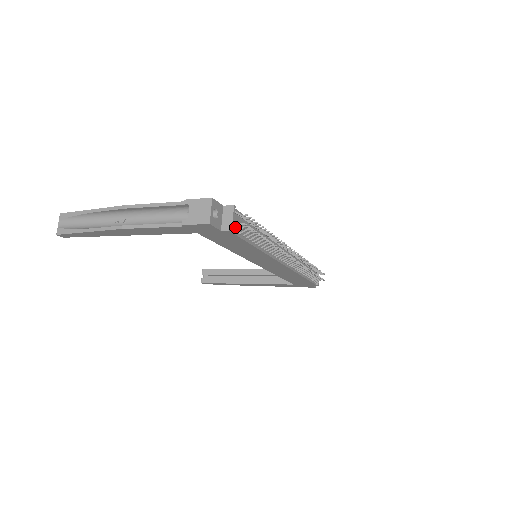
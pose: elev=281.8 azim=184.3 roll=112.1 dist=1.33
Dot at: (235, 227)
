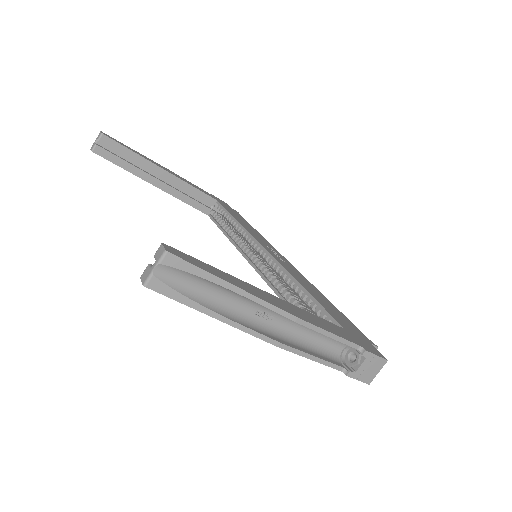
Dot at: occluded
